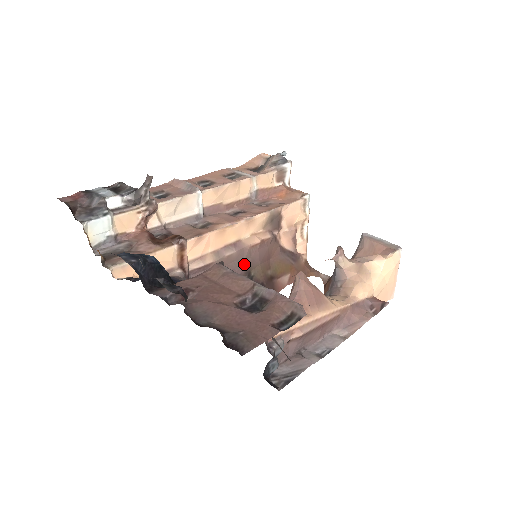
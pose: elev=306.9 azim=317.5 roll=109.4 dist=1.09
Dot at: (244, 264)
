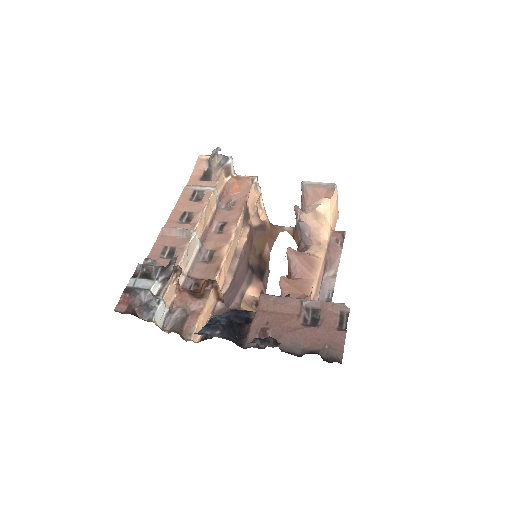
Dot at: (244, 262)
